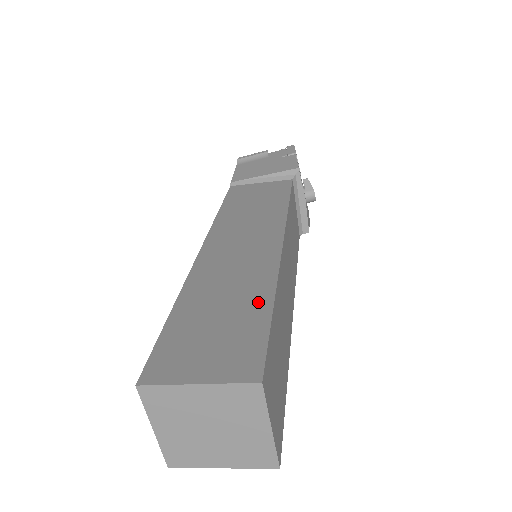
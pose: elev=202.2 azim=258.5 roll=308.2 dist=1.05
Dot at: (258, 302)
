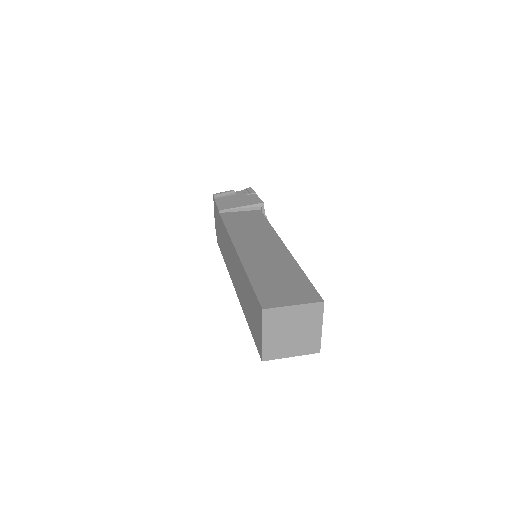
Dot at: (295, 272)
